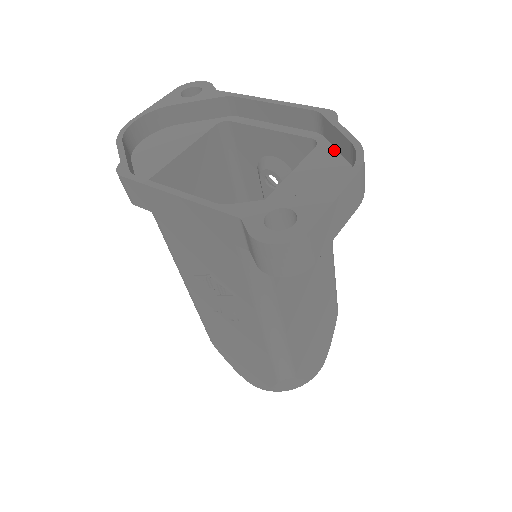
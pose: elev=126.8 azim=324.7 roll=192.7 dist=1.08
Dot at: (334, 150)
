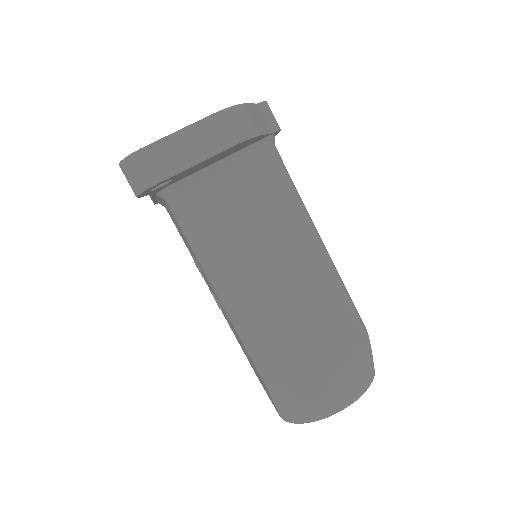
Dot at: occluded
